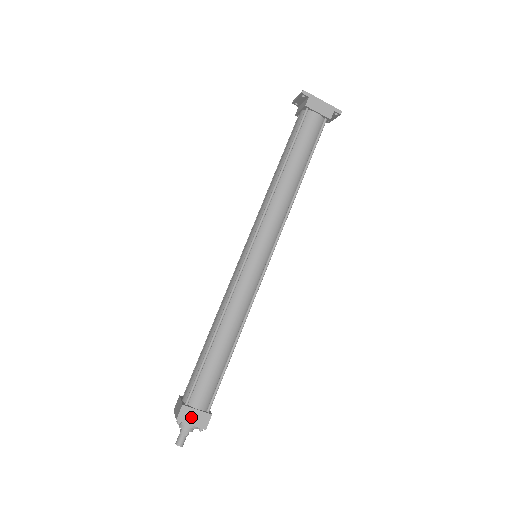
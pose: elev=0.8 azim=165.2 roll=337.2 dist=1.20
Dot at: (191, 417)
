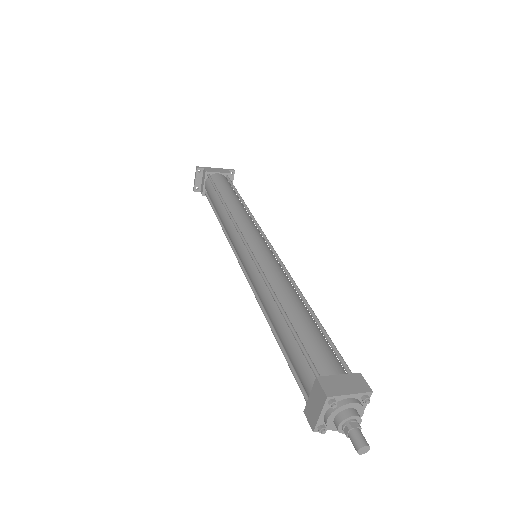
Dot at: (340, 386)
